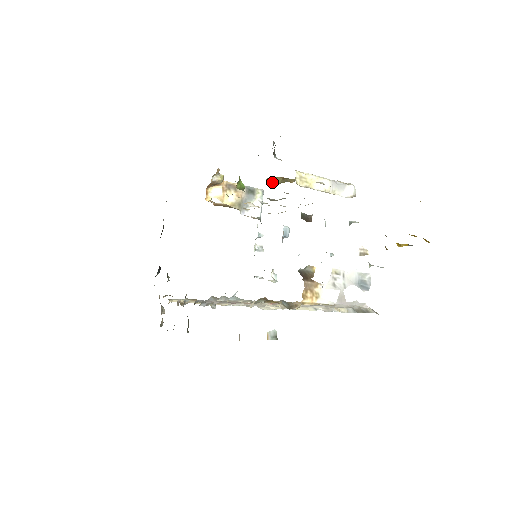
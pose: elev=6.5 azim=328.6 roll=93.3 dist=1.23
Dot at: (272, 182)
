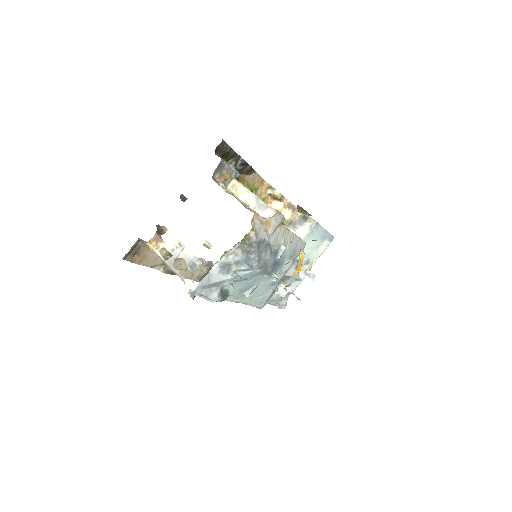
Dot at: (298, 209)
